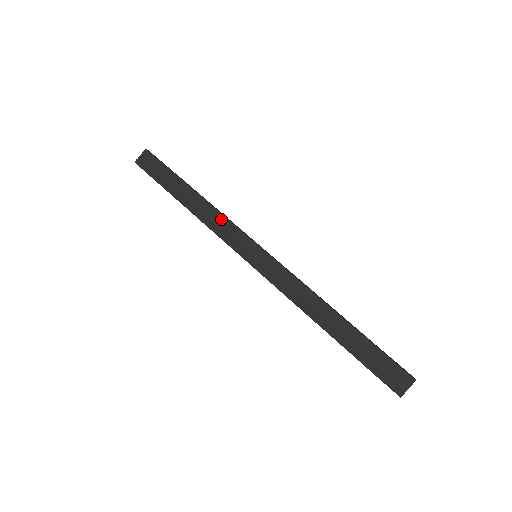
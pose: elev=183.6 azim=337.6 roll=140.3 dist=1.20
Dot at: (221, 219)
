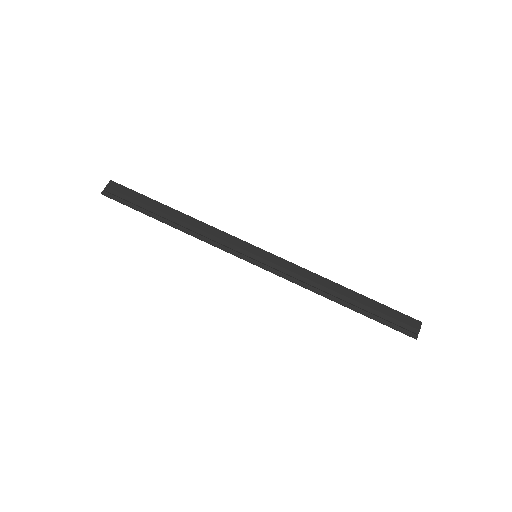
Dot at: (212, 230)
